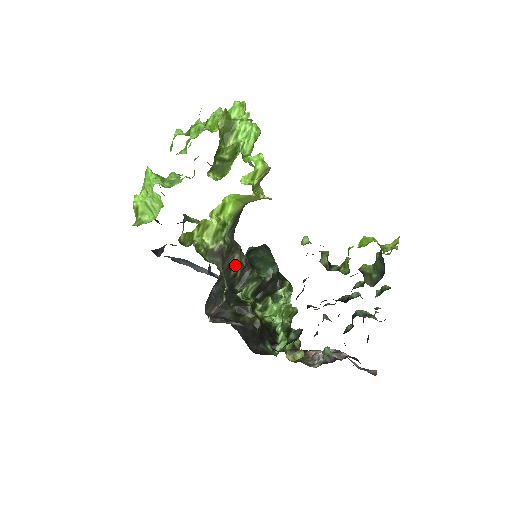
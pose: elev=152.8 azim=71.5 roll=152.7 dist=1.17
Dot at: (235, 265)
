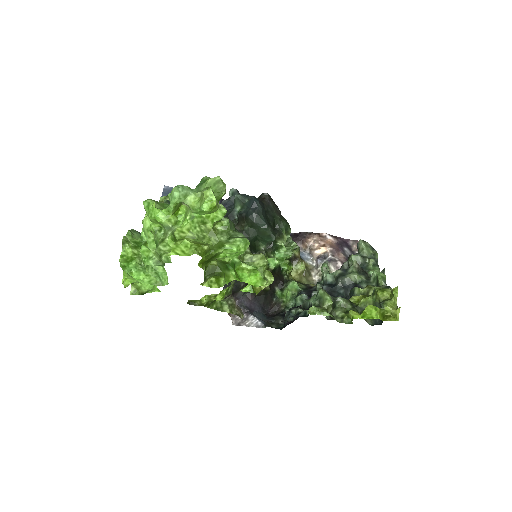
Dot at: occluded
